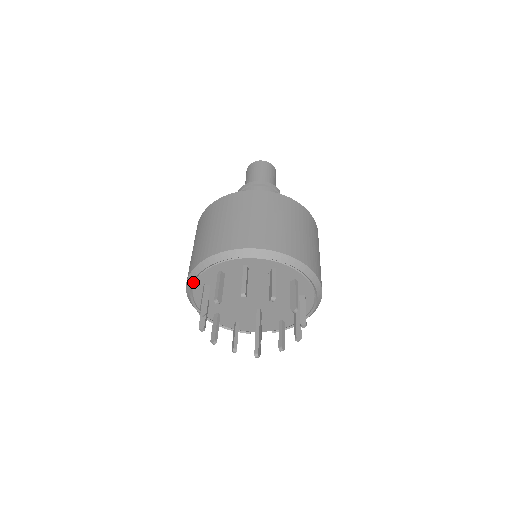
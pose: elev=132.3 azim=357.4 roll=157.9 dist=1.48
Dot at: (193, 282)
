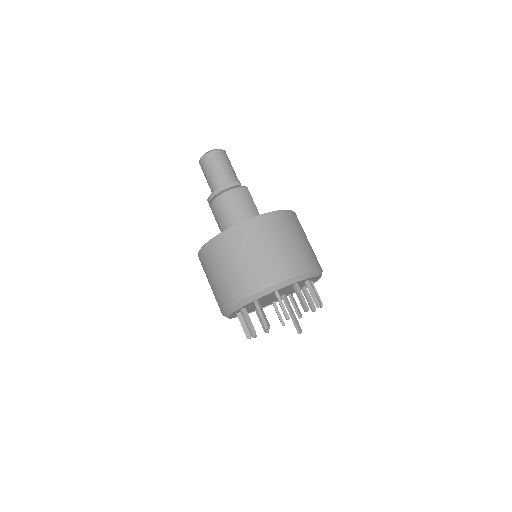
Dot at: (228, 317)
